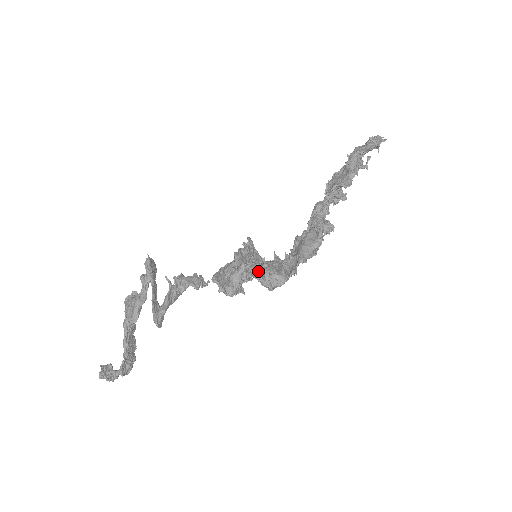
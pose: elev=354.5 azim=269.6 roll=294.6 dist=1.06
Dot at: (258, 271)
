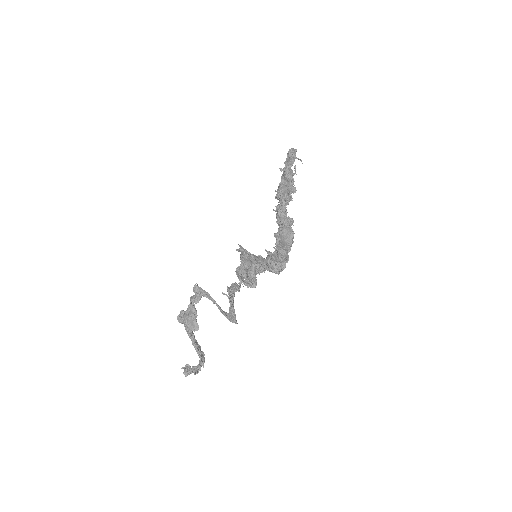
Dot at: (265, 265)
